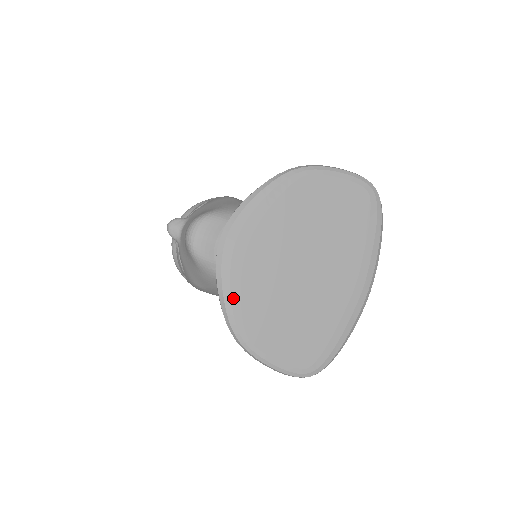
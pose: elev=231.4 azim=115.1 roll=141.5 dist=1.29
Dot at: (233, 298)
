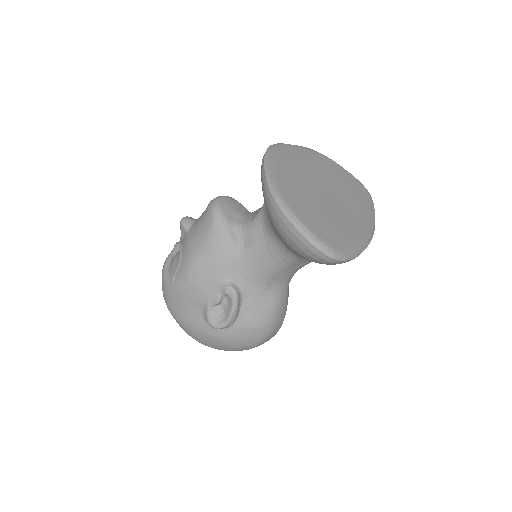
Dot at: (276, 173)
